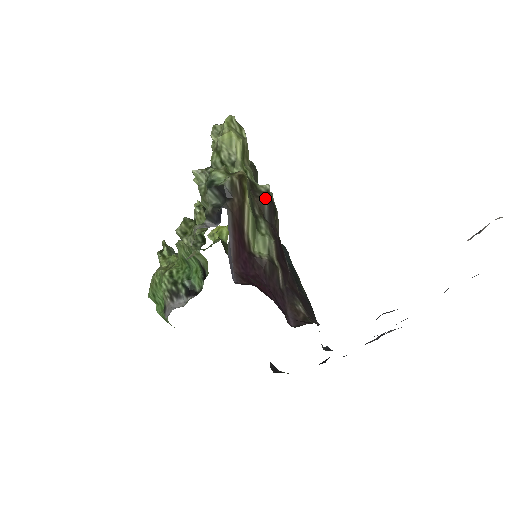
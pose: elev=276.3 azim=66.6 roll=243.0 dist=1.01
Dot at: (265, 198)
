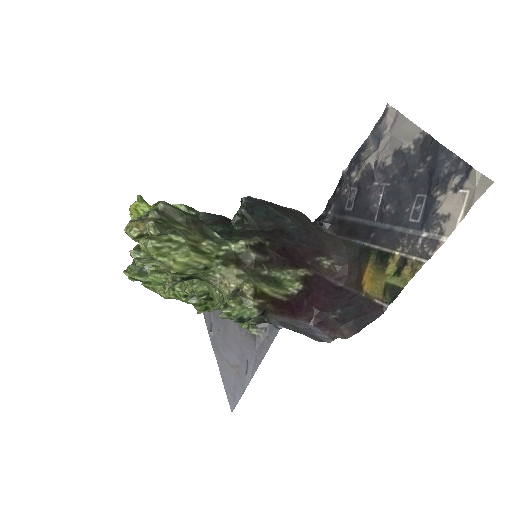
Dot at: (255, 257)
